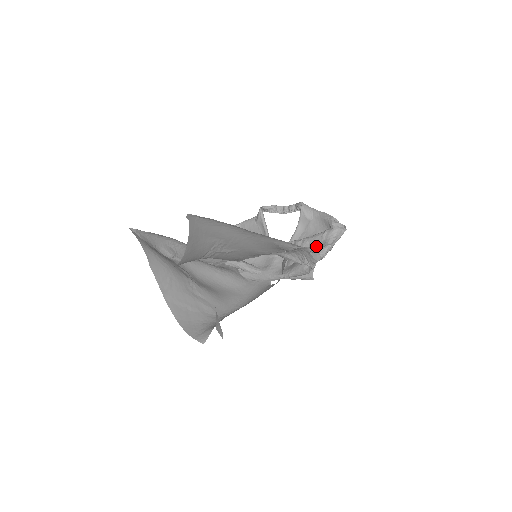
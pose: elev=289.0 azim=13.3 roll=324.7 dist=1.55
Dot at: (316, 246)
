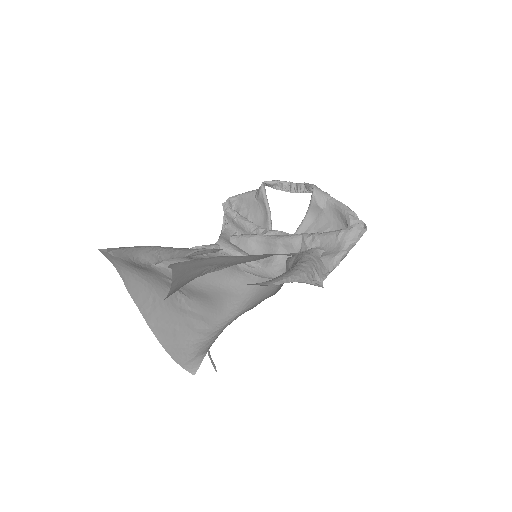
Dot at: (328, 249)
